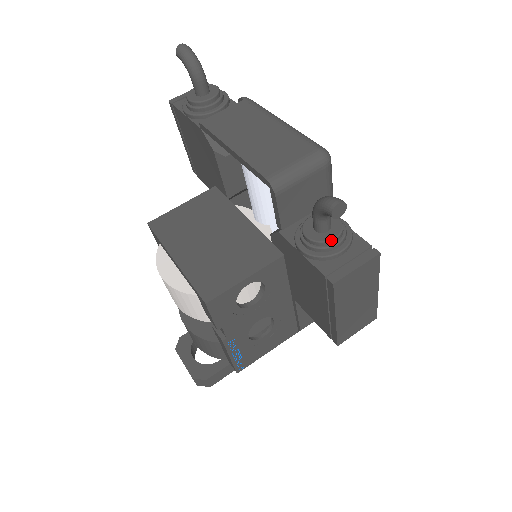
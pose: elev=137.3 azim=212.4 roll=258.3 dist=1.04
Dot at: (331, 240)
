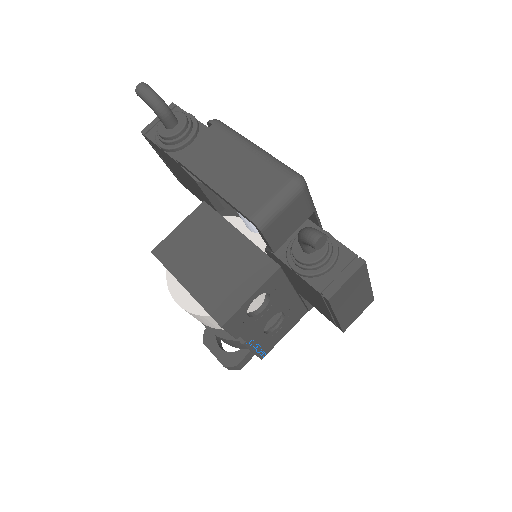
Dot at: (319, 260)
